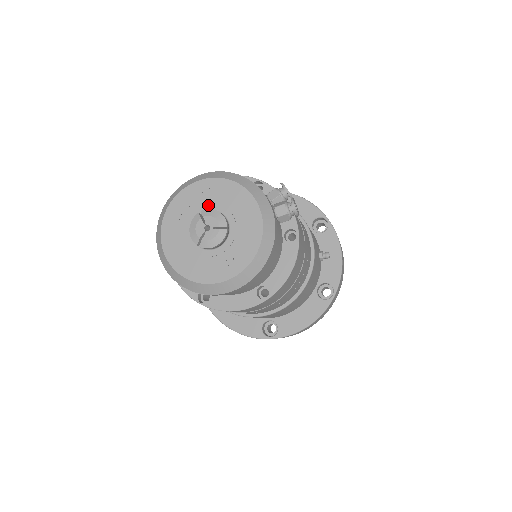
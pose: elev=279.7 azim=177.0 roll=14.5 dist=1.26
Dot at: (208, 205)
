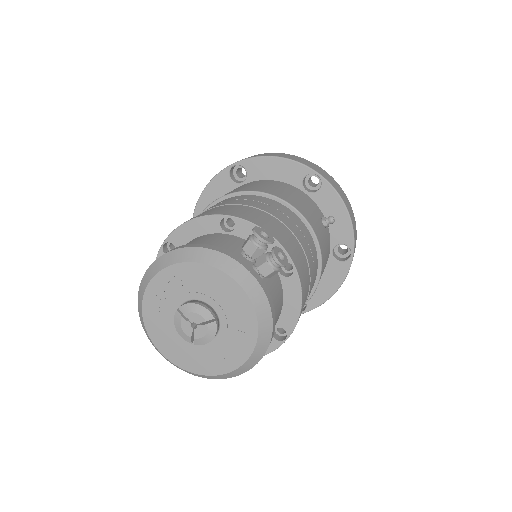
Dot at: (183, 296)
